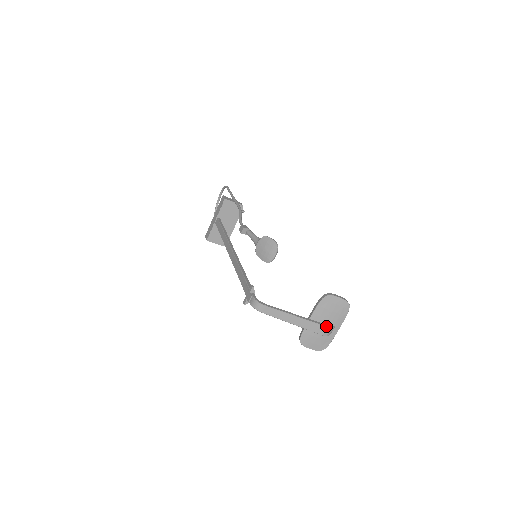
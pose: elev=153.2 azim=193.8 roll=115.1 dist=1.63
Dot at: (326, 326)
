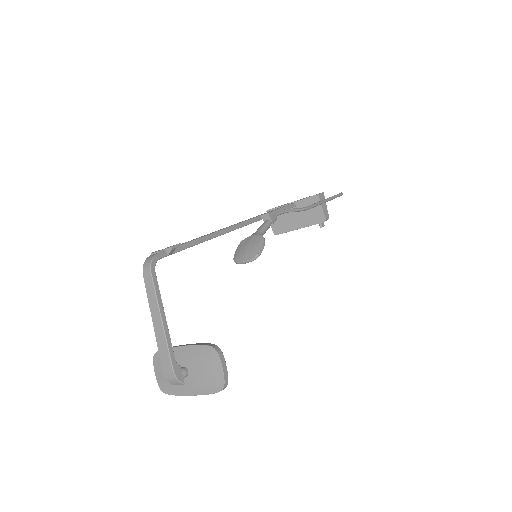
Dot at: (174, 370)
